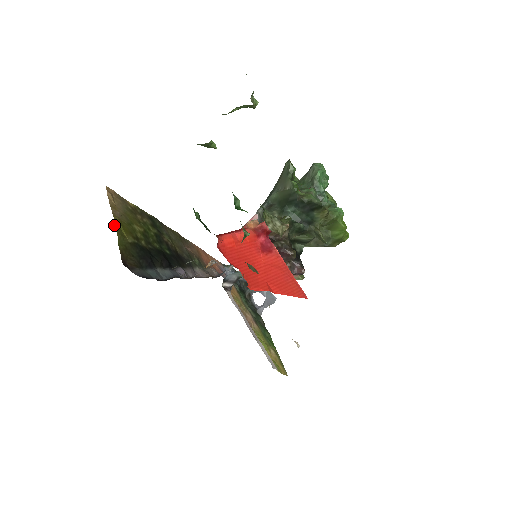
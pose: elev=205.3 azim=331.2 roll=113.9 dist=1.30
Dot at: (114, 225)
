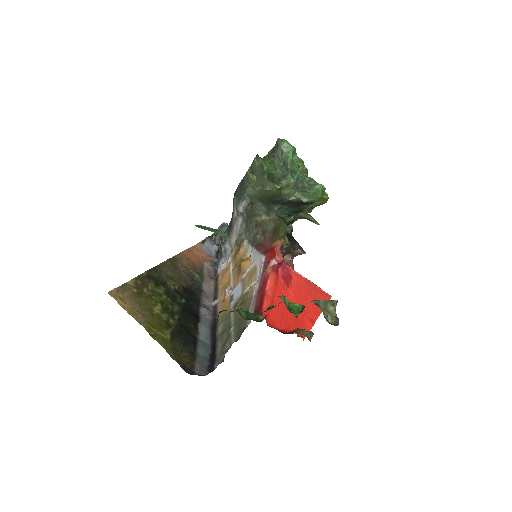
Dot at: occluded
